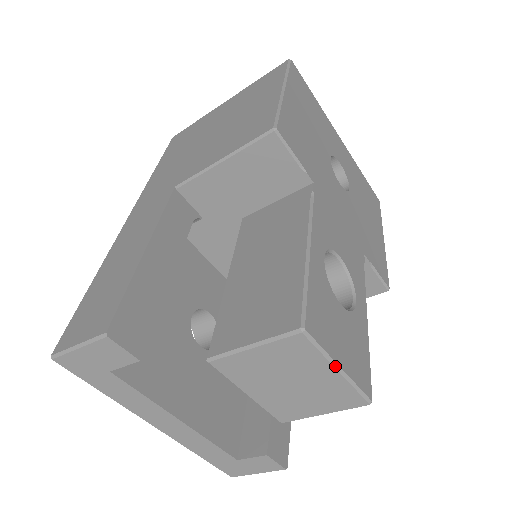
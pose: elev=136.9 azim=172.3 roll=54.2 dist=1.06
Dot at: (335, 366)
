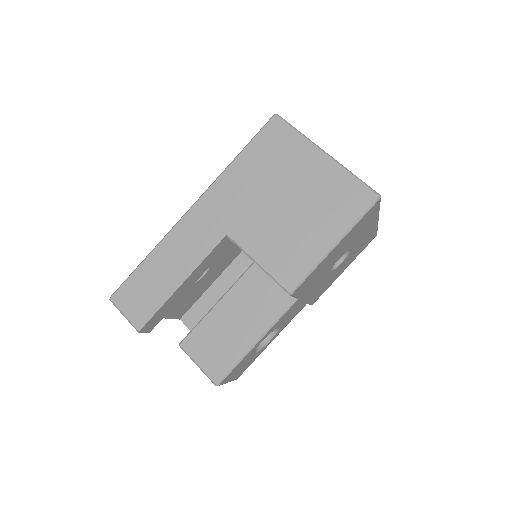
Dot at: occluded
